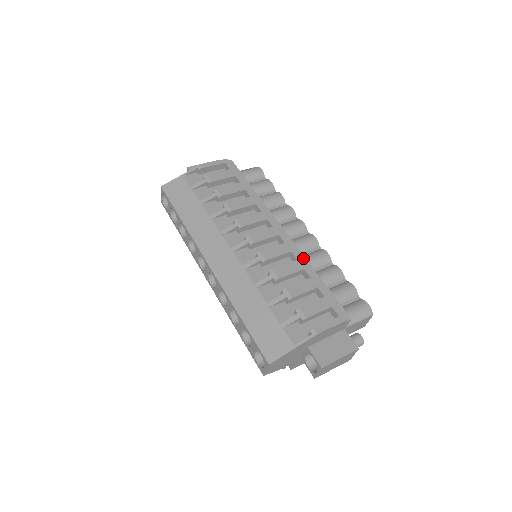
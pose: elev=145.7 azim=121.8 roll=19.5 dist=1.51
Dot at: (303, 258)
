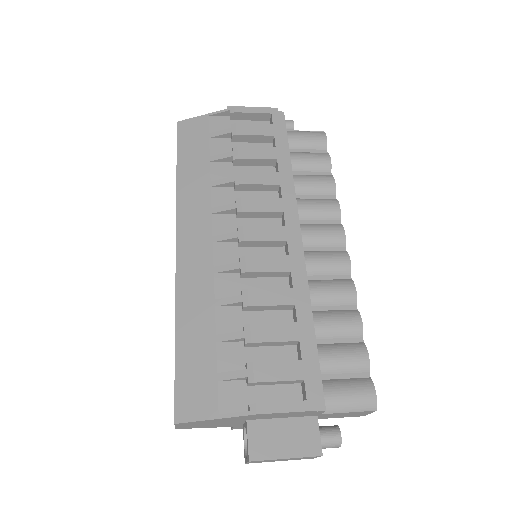
Dot at: (305, 287)
